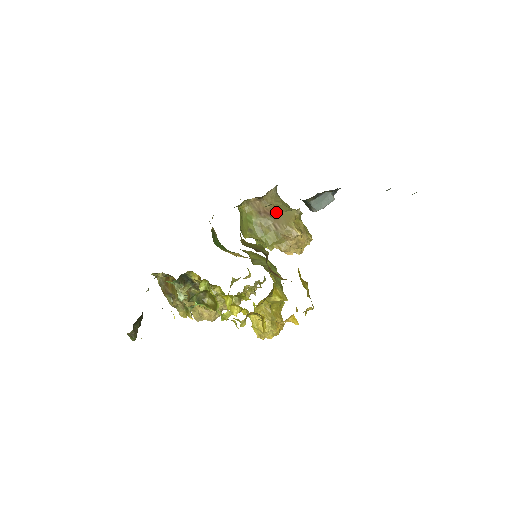
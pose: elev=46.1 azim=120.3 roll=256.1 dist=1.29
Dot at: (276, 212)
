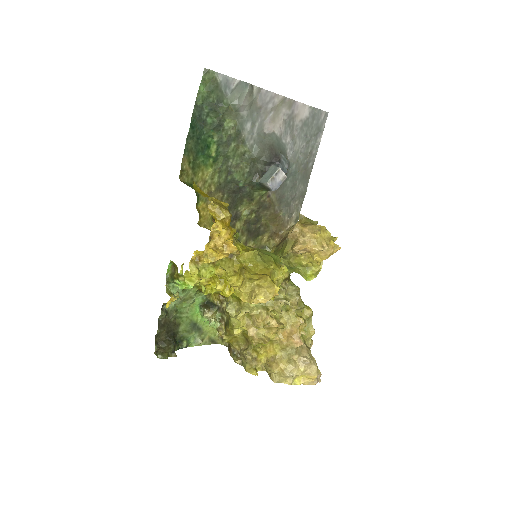
Dot at: occluded
